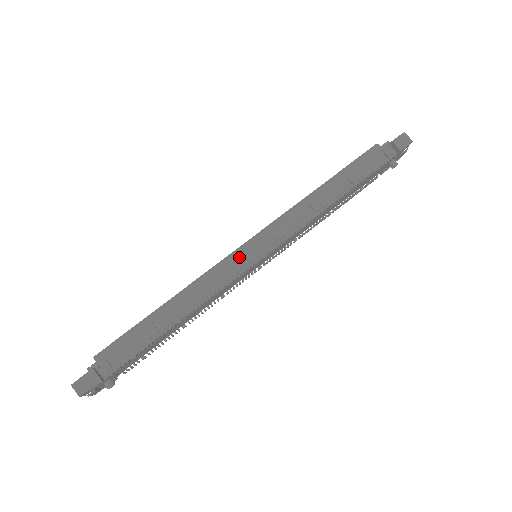
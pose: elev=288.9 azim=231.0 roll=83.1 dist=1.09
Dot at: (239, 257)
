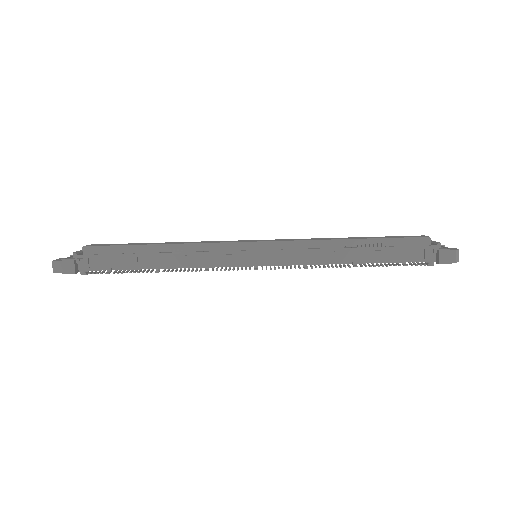
Dot at: (237, 254)
